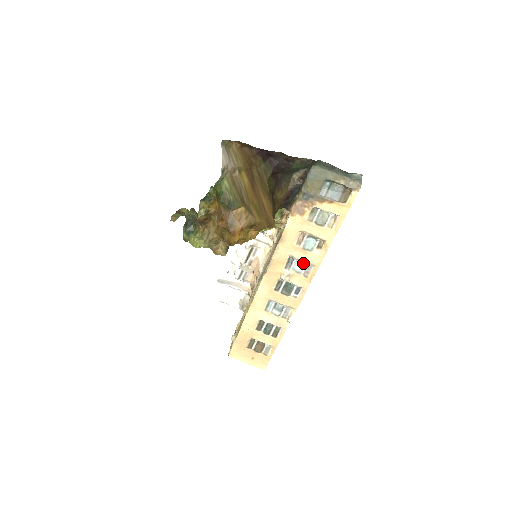
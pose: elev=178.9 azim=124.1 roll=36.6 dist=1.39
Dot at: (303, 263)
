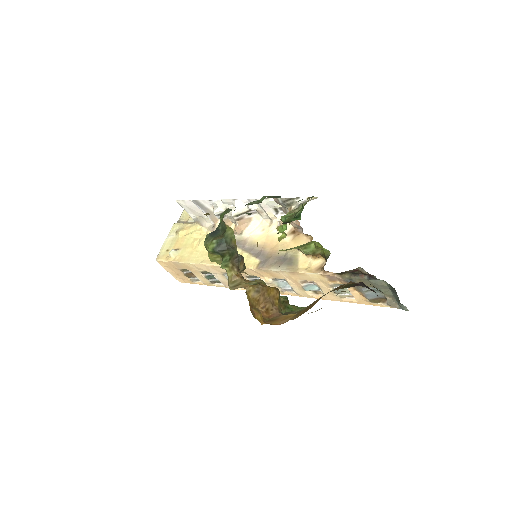
Dot at: occluded
